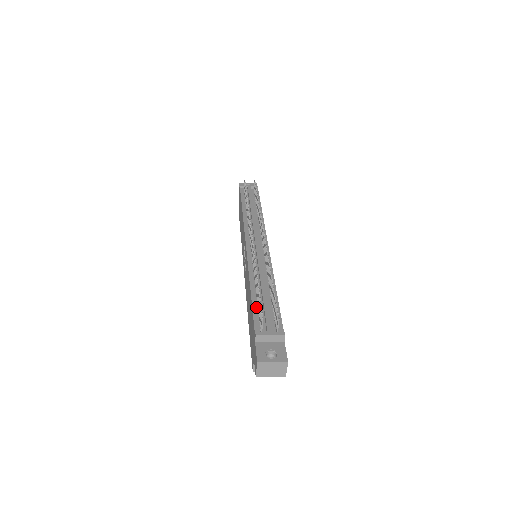
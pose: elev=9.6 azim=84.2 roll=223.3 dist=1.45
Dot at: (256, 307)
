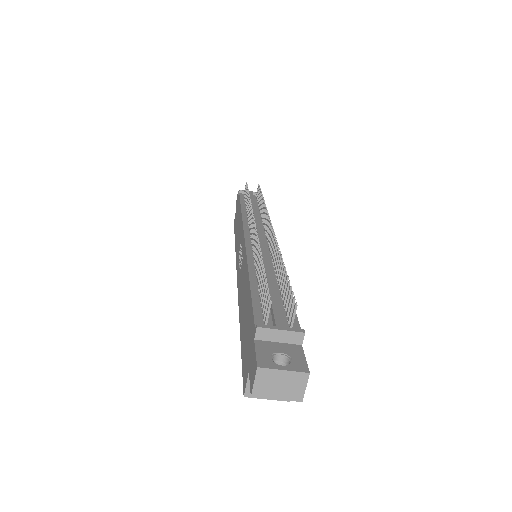
Dot at: (257, 297)
